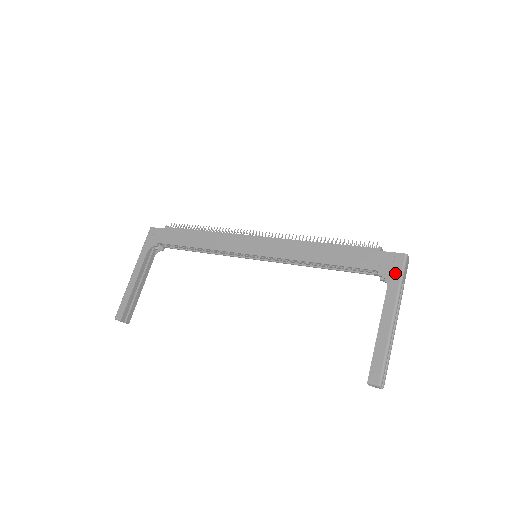
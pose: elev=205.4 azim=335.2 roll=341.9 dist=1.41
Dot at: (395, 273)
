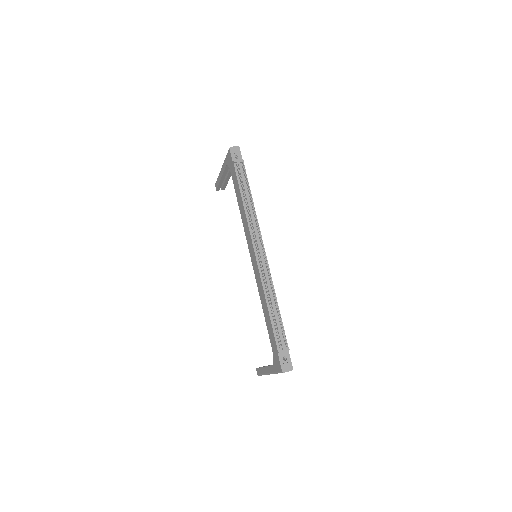
Dot at: (276, 368)
